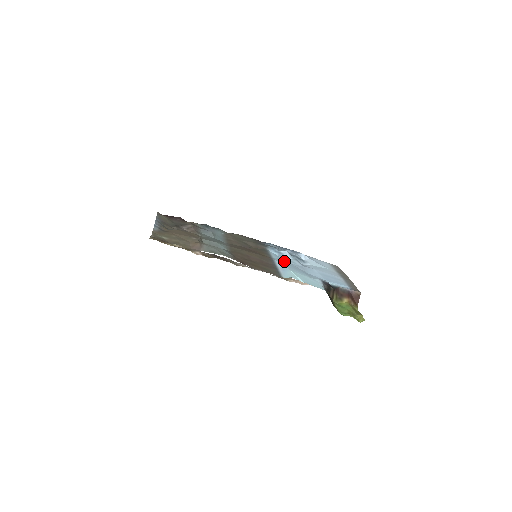
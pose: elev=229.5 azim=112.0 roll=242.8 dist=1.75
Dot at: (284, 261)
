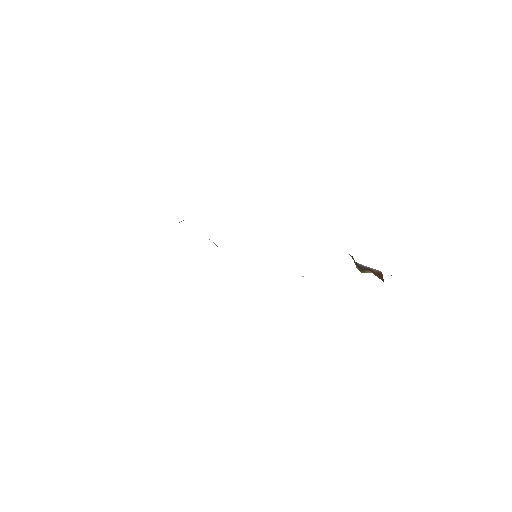
Dot at: occluded
